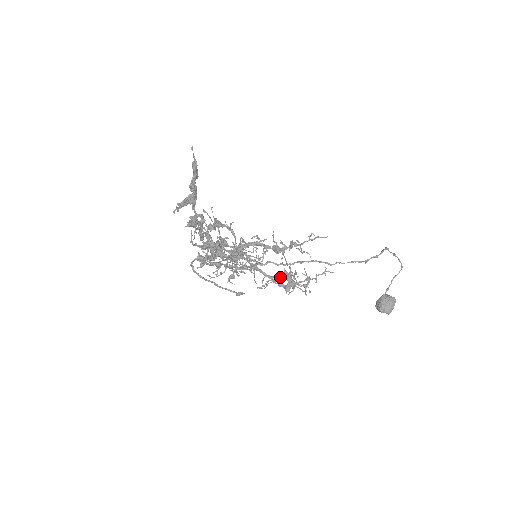
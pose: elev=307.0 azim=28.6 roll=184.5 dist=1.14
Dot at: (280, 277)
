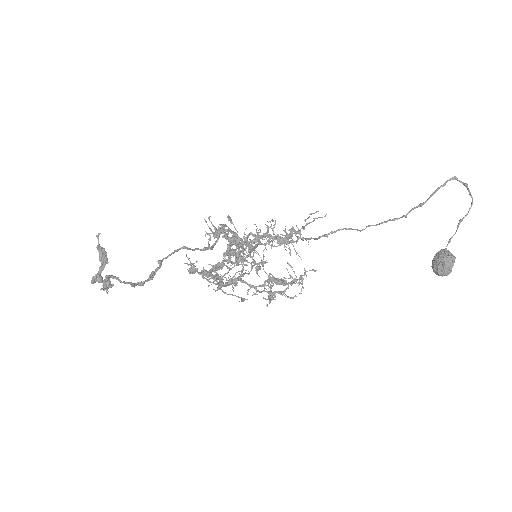
Dot at: (263, 286)
